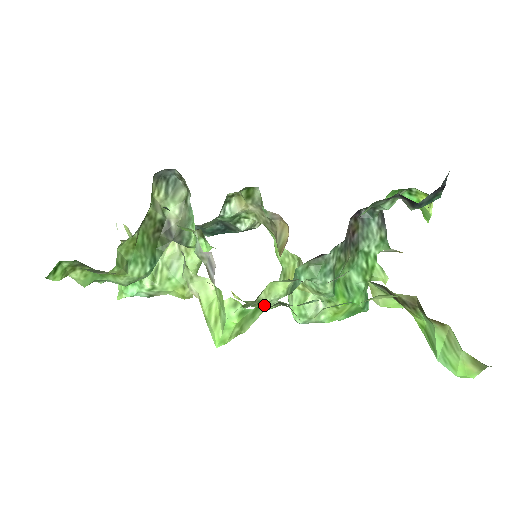
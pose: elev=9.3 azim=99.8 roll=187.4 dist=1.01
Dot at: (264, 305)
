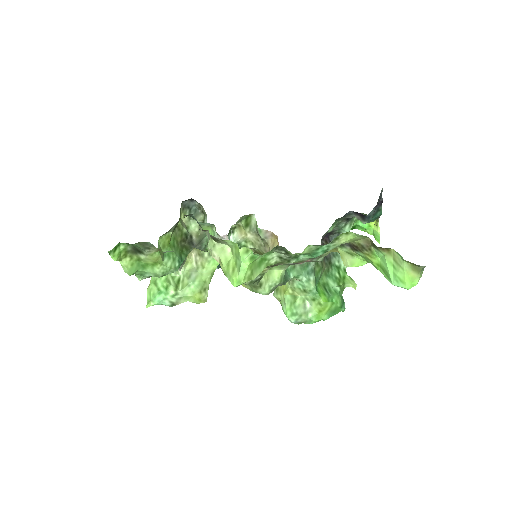
Dot at: (267, 257)
